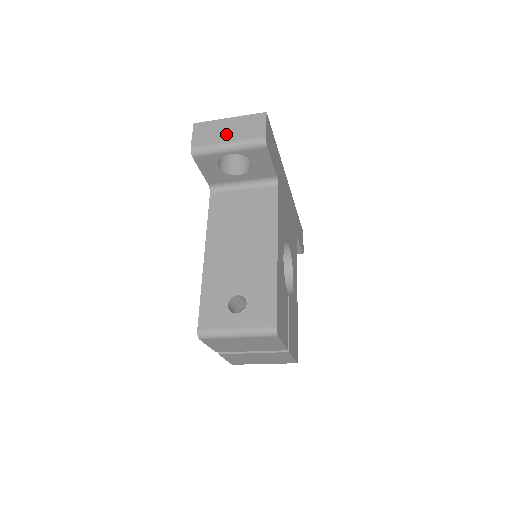
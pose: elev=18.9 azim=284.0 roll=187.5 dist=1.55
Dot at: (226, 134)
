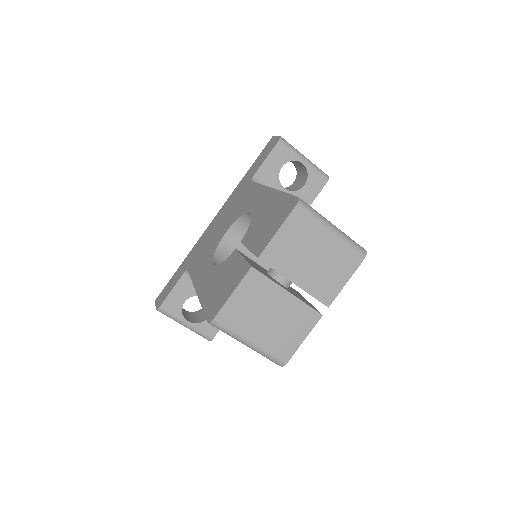
Dot at: occluded
